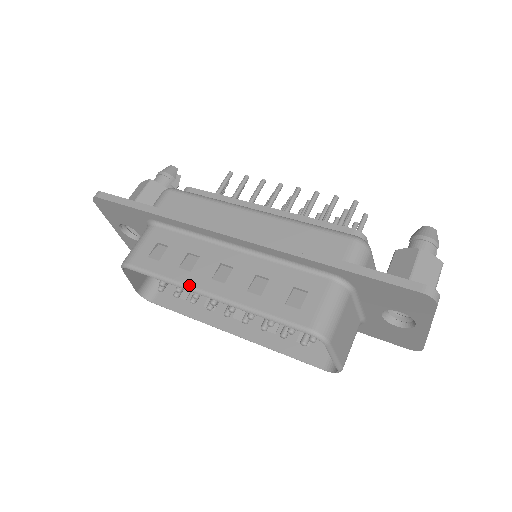
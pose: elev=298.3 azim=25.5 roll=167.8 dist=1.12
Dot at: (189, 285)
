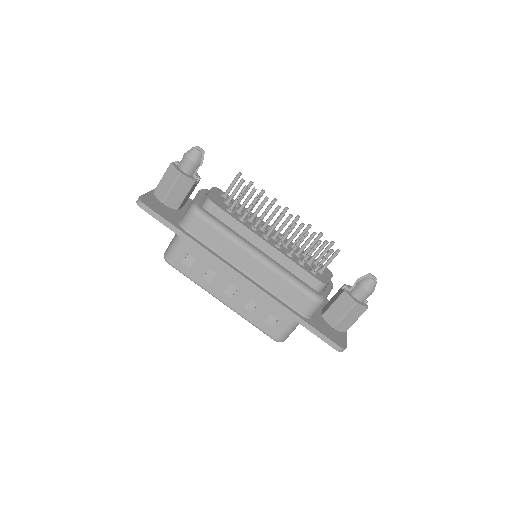
Dot at: (209, 292)
